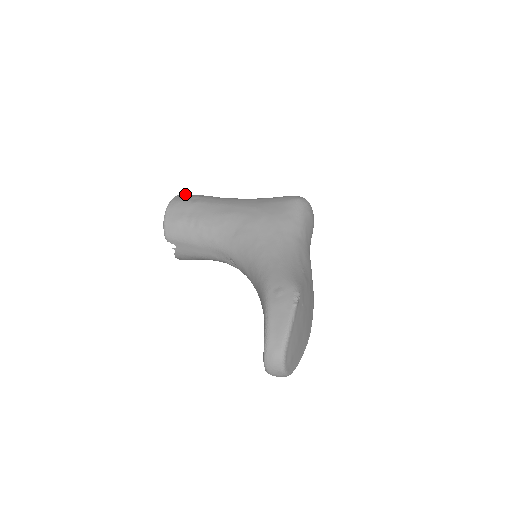
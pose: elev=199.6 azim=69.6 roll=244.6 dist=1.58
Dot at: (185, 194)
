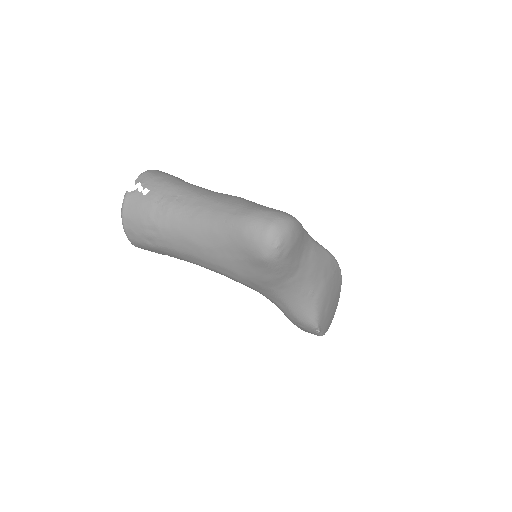
Dot at: (127, 222)
